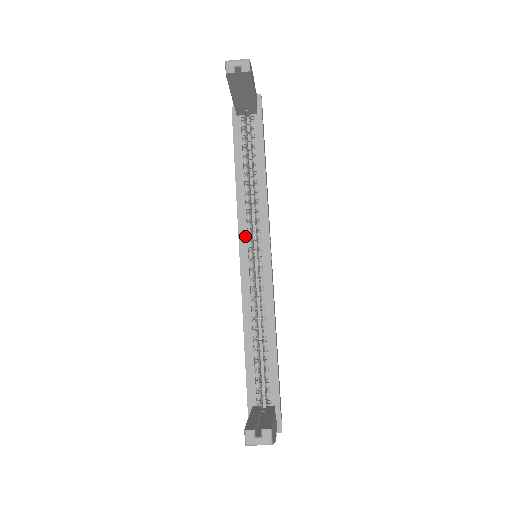
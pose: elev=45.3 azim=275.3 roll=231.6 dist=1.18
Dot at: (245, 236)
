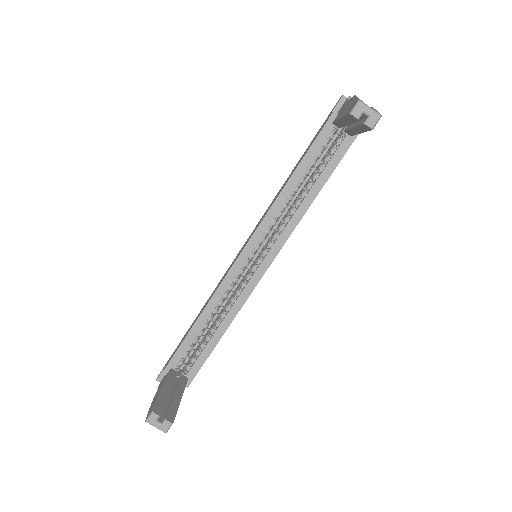
Dot at: (259, 238)
